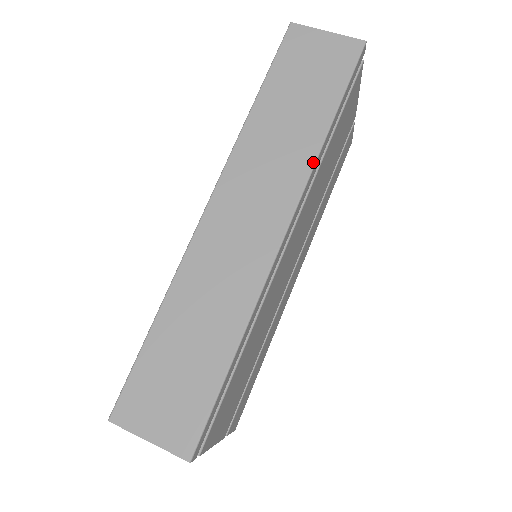
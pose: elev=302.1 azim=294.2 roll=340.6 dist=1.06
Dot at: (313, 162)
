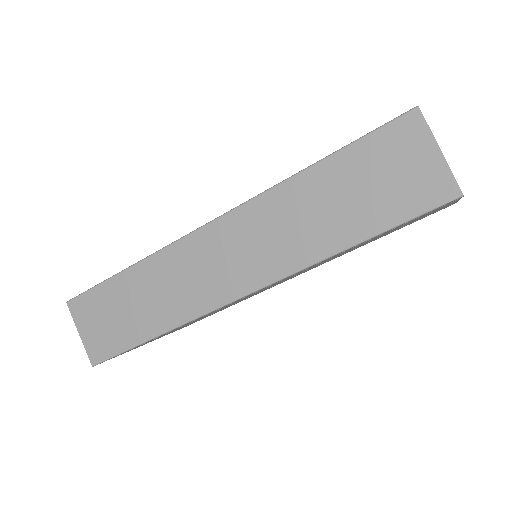
Dot at: (308, 265)
